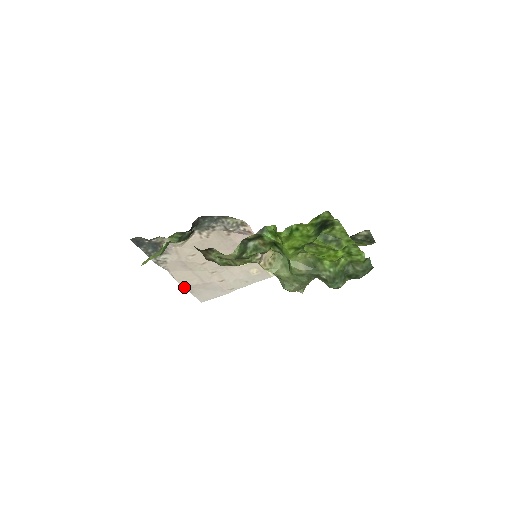
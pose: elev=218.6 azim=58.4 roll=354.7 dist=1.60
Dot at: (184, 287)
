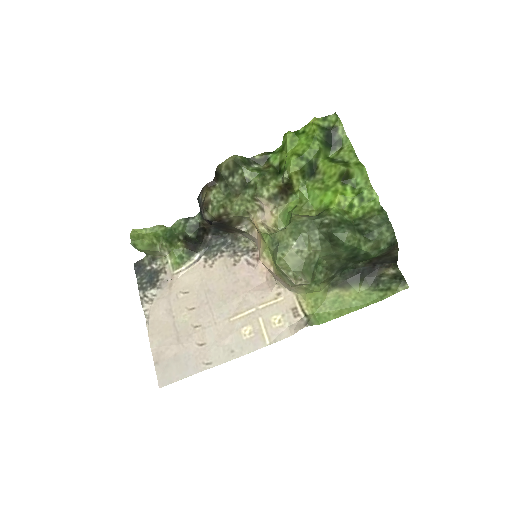
Dot at: (152, 350)
